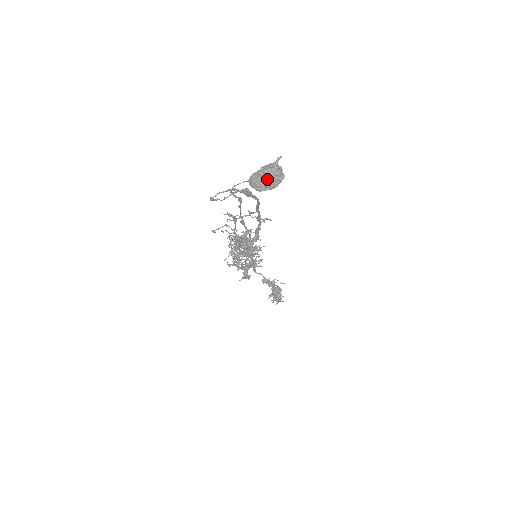
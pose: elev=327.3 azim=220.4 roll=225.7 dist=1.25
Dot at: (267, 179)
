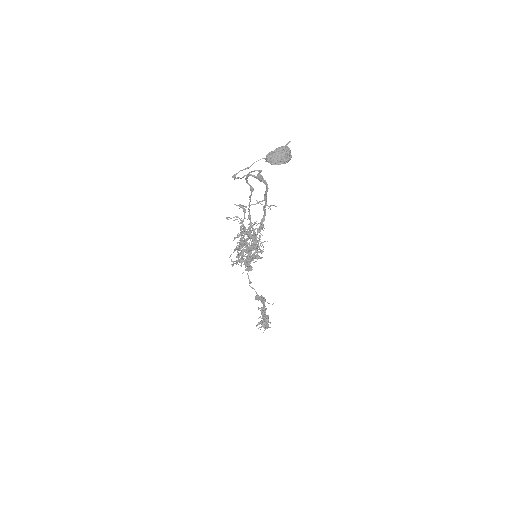
Dot at: (280, 155)
